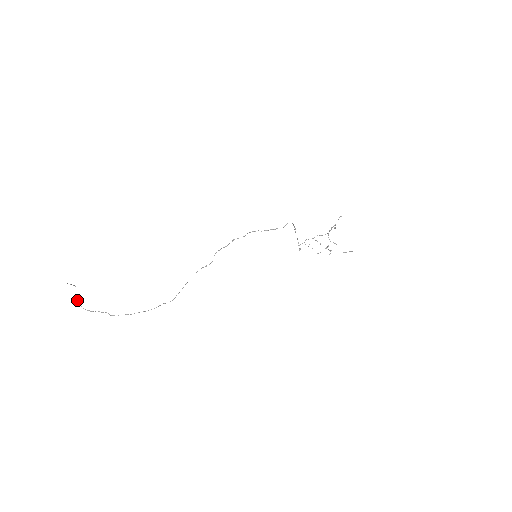
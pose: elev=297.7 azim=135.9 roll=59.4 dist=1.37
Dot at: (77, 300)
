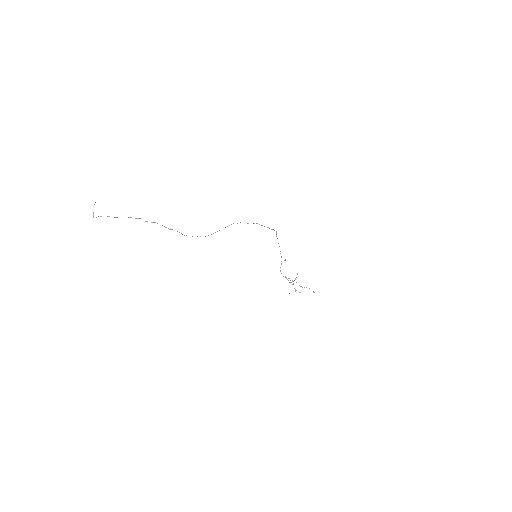
Dot at: (100, 216)
